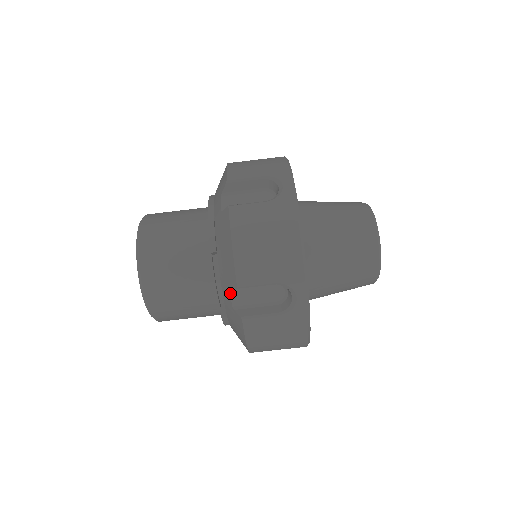
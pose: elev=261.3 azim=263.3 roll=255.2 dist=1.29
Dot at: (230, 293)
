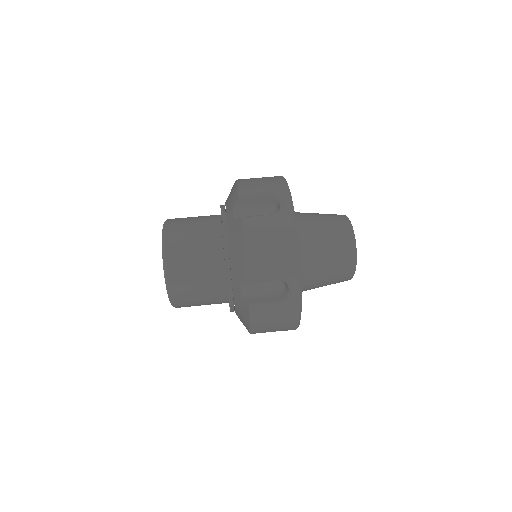
Dot at: (233, 211)
